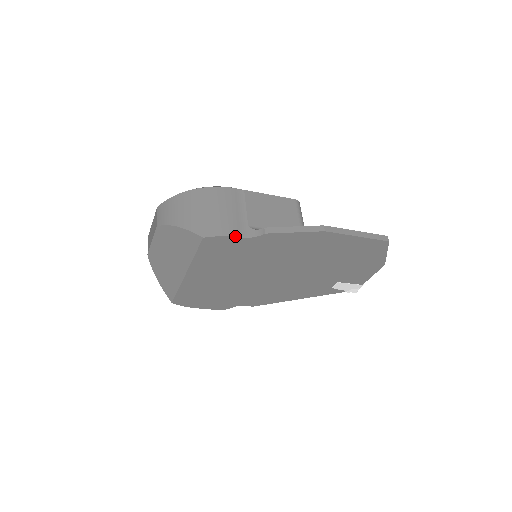
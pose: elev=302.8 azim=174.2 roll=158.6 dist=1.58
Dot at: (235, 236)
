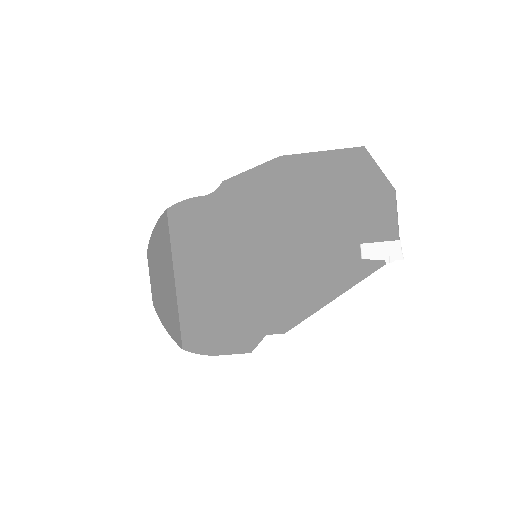
Dot at: (196, 197)
